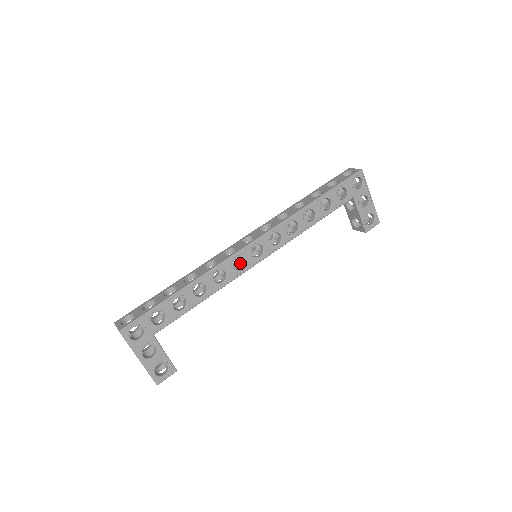
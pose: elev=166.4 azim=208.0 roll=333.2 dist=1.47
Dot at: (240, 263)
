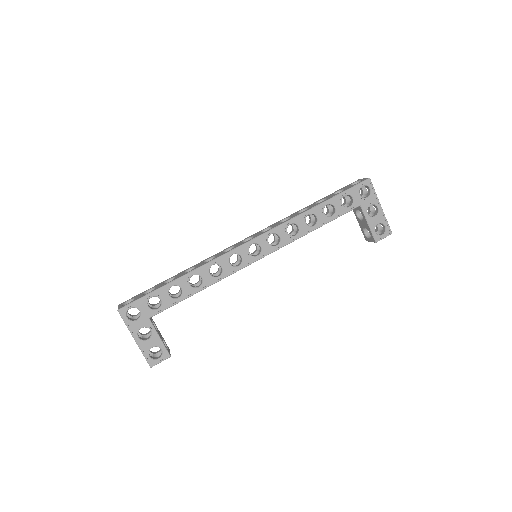
Dot at: occluded
